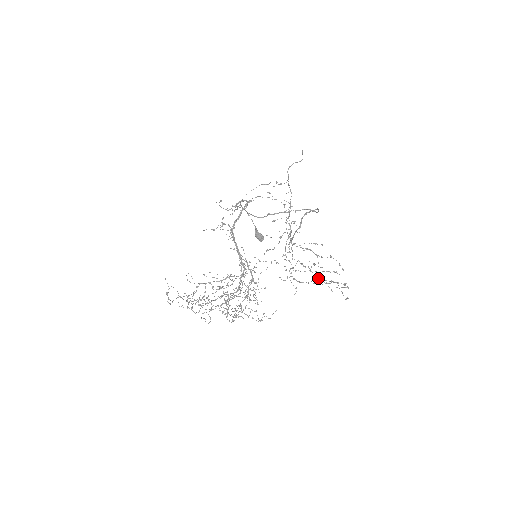
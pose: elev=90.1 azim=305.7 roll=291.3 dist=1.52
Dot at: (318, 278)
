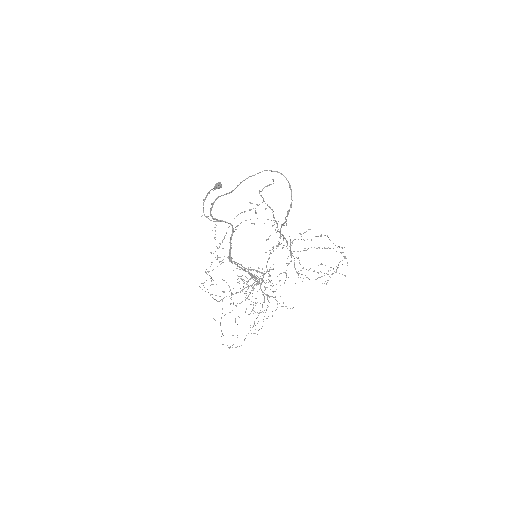
Dot at: (311, 240)
